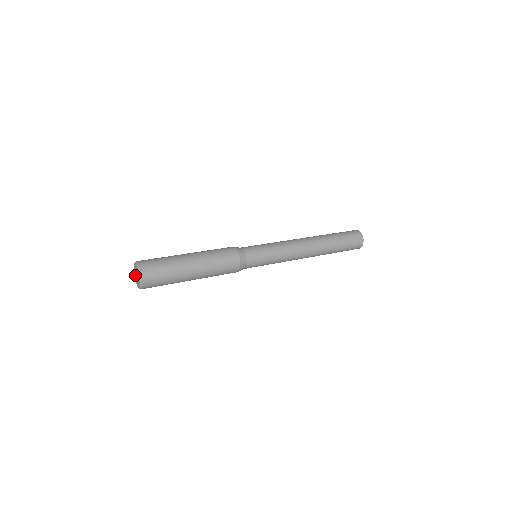
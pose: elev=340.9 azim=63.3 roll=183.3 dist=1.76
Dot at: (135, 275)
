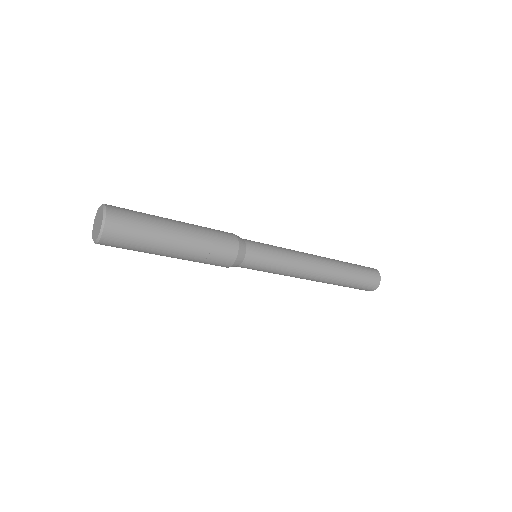
Dot at: (95, 234)
